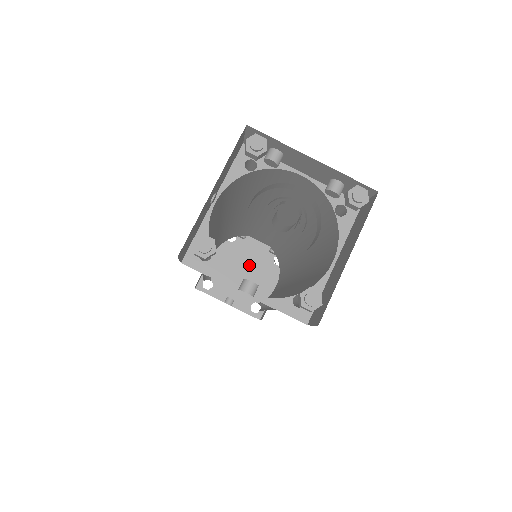
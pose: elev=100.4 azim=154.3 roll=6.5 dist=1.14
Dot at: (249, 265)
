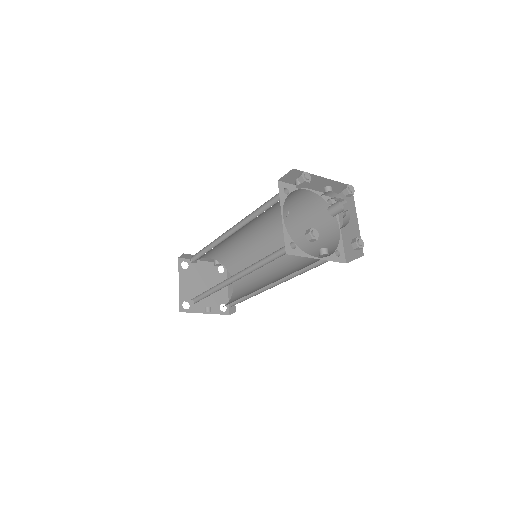
Dot at: (205, 280)
